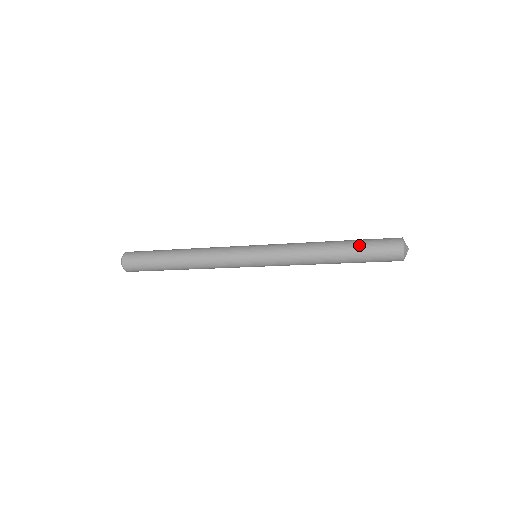
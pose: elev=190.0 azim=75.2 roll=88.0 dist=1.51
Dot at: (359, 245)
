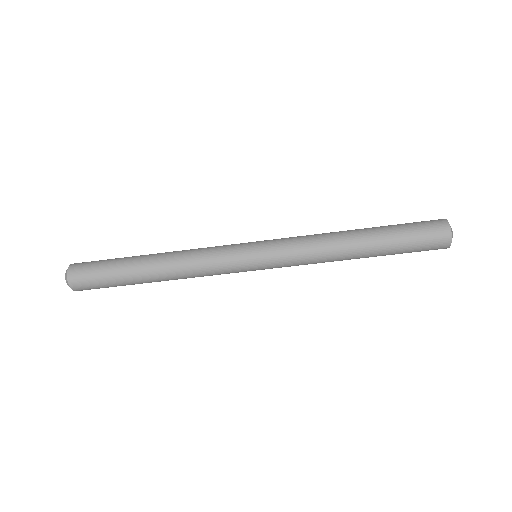
Dot at: (392, 226)
